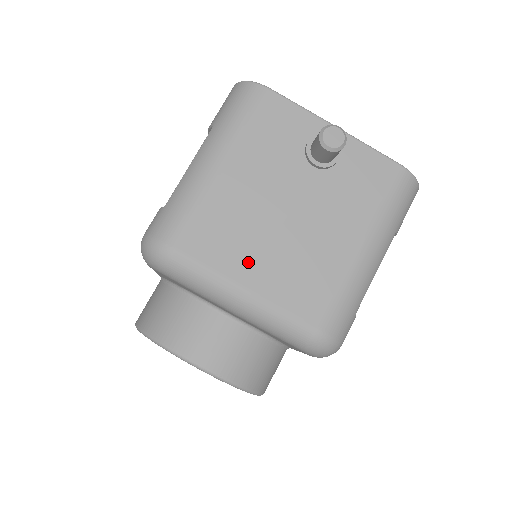
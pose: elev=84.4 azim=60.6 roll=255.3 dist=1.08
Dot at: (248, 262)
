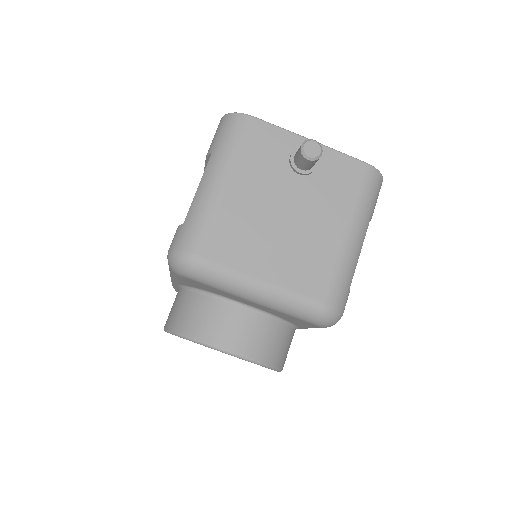
Dot at: (259, 258)
